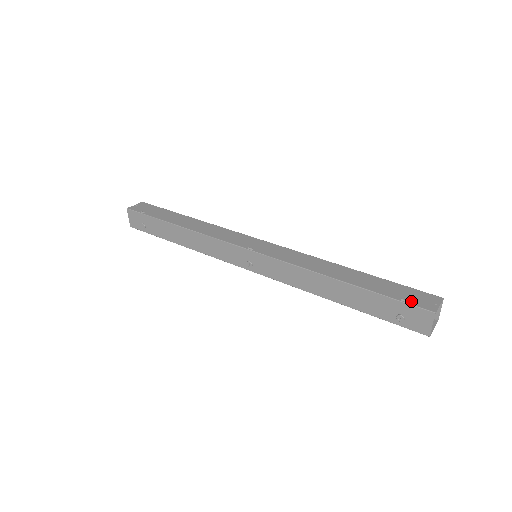
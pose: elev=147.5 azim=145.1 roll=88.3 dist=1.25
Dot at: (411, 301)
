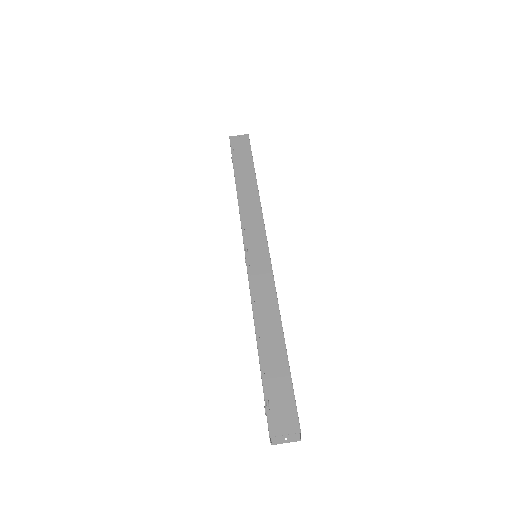
Dot at: (272, 408)
